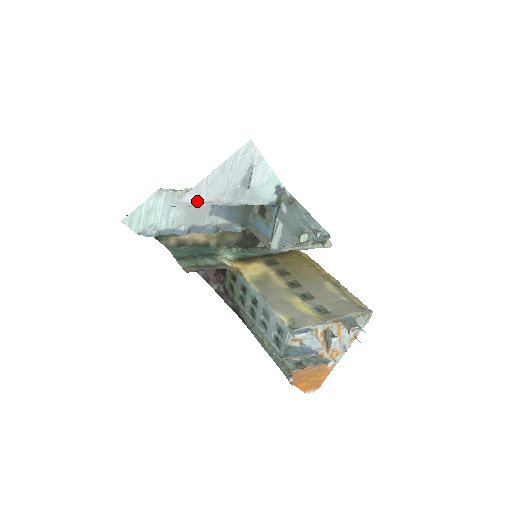
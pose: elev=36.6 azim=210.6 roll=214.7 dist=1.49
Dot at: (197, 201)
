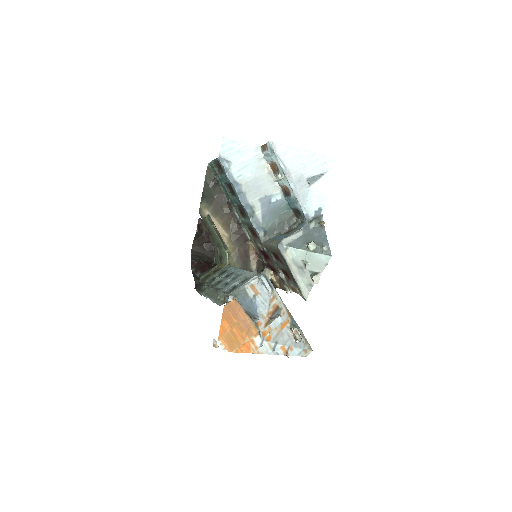
Dot at: (281, 156)
